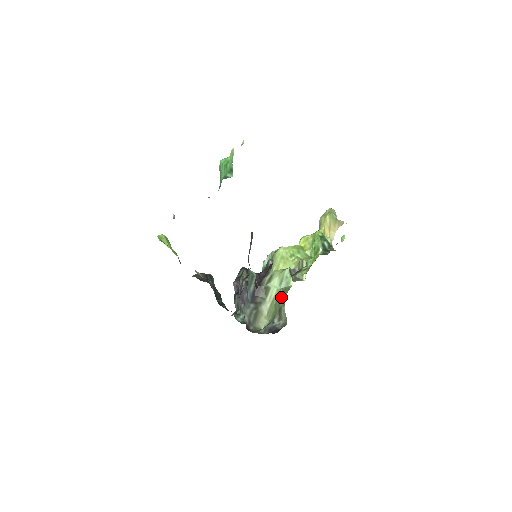
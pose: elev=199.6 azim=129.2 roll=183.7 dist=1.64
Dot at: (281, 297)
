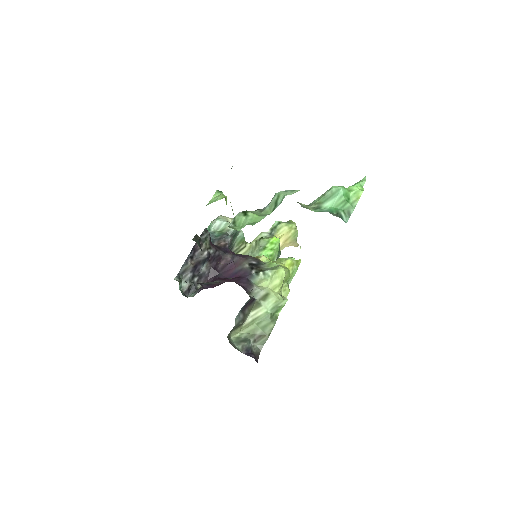
Dot at: (269, 323)
